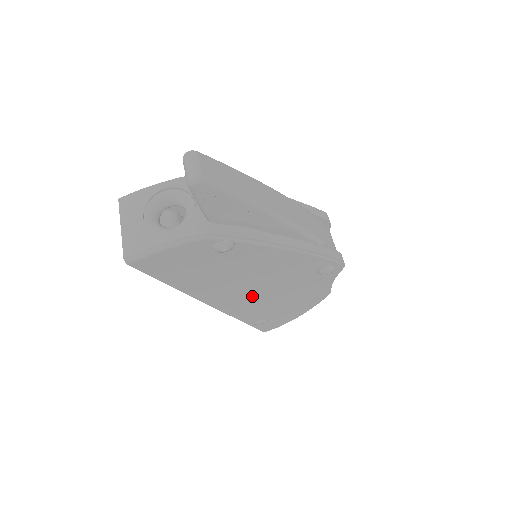
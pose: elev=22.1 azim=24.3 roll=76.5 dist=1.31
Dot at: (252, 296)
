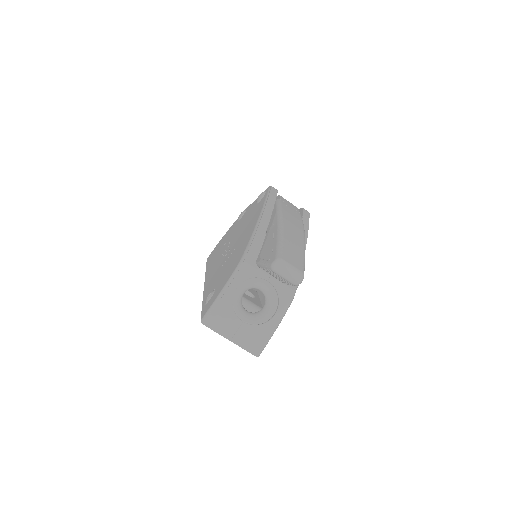
Dot at: occluded
